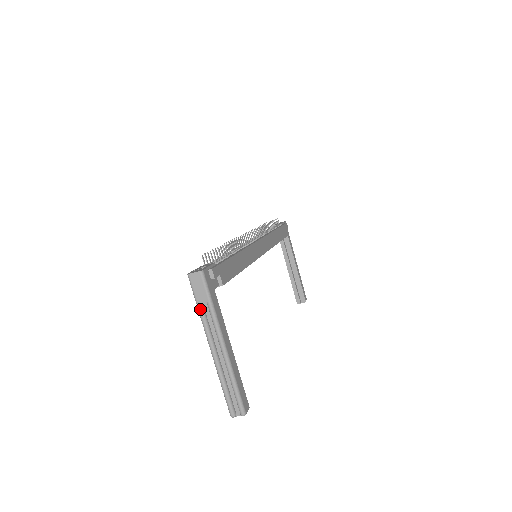
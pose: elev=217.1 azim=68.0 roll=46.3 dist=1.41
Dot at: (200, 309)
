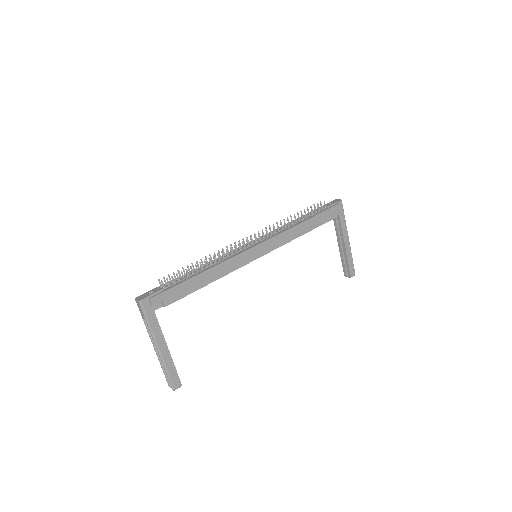
Dot at: (144, 321)
